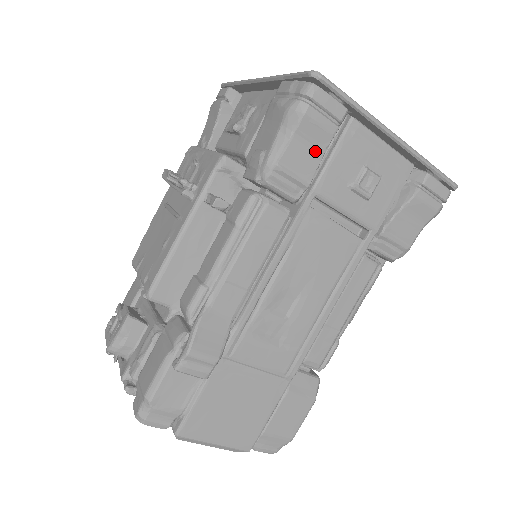
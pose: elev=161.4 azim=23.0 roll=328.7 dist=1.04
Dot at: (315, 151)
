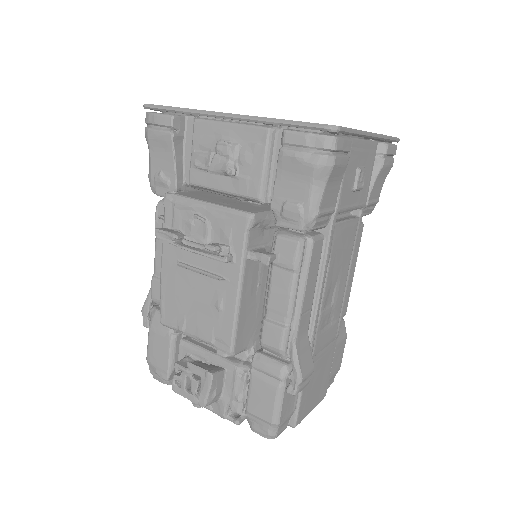
Dot at: (337, 184)
